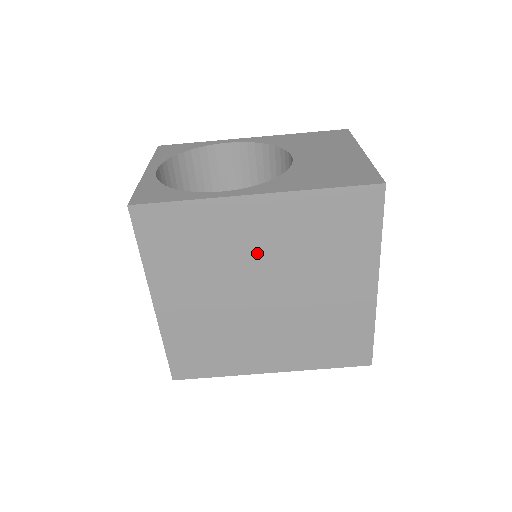
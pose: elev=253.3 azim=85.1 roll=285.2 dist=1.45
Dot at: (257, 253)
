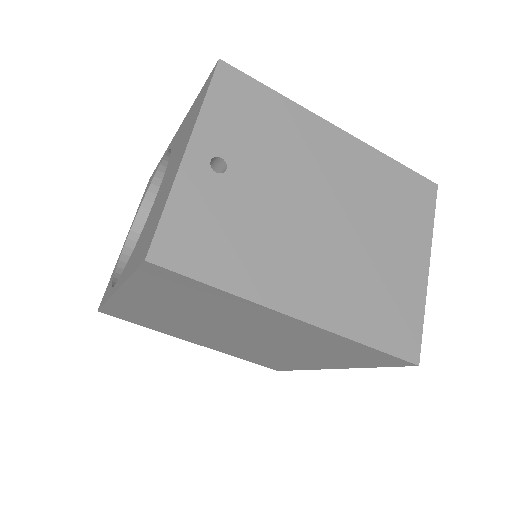
Dot at: (181, 317)
